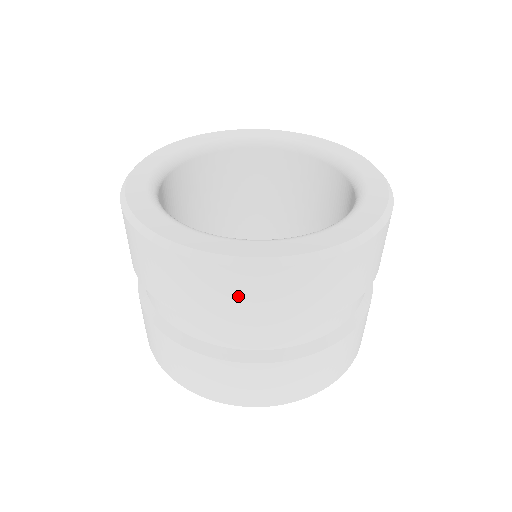
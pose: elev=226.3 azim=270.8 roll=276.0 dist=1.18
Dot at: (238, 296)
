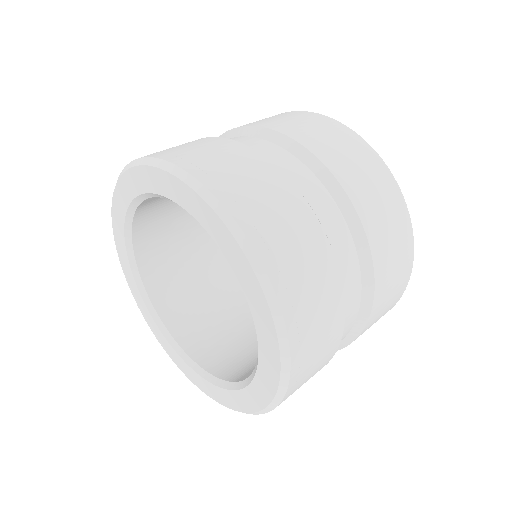
Dot at: (354, 158)
